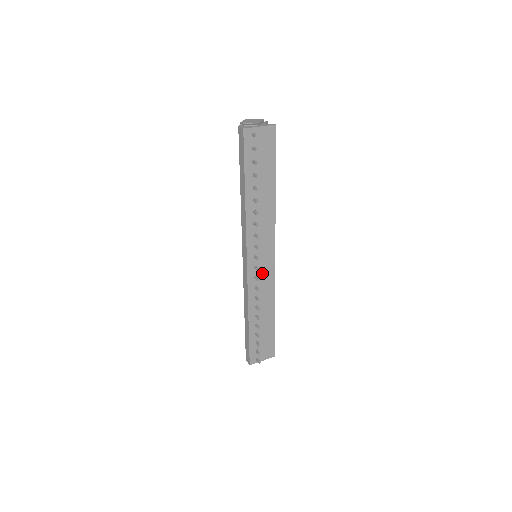
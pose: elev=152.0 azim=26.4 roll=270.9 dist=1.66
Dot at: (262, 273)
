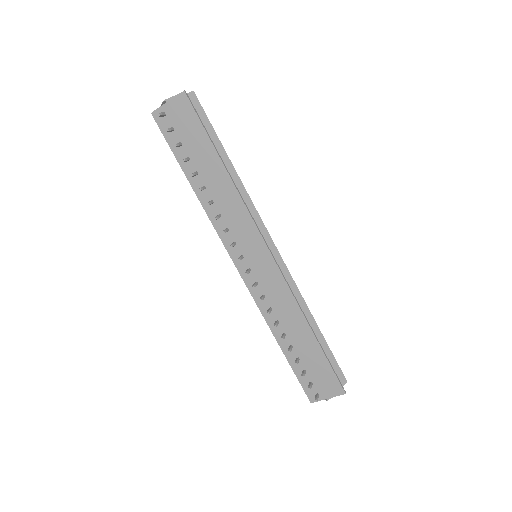
Dot at: (263, 277)
